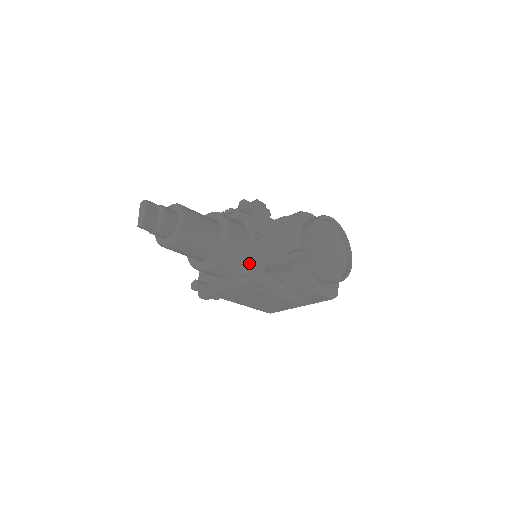
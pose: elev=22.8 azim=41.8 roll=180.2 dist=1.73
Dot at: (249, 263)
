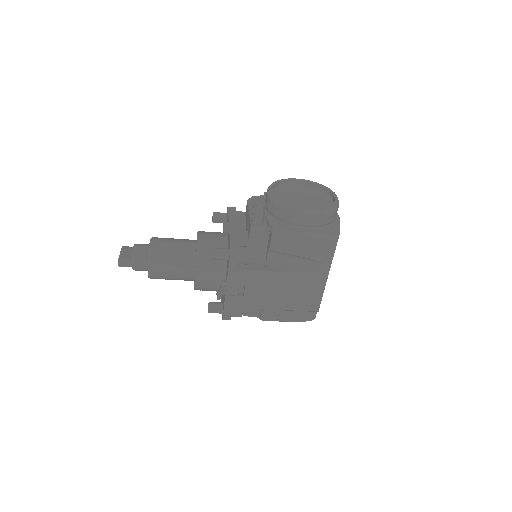
Dot at: occluded
